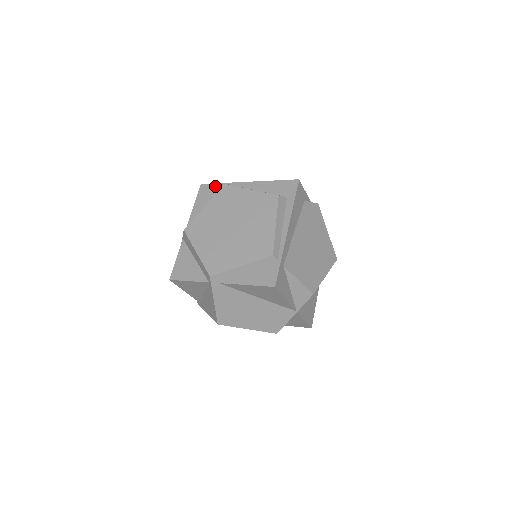
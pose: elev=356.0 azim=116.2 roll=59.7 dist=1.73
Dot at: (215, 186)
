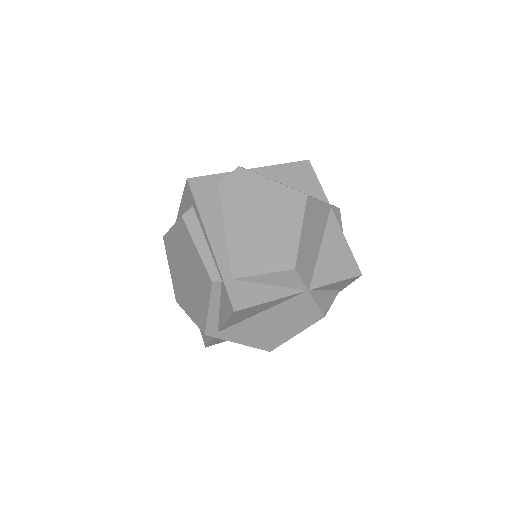
Dot at: occluded
